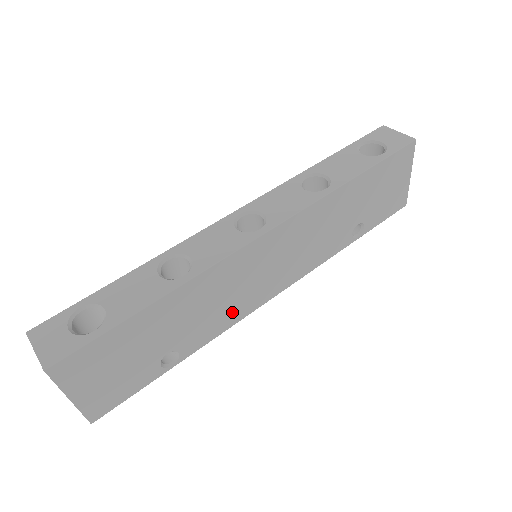
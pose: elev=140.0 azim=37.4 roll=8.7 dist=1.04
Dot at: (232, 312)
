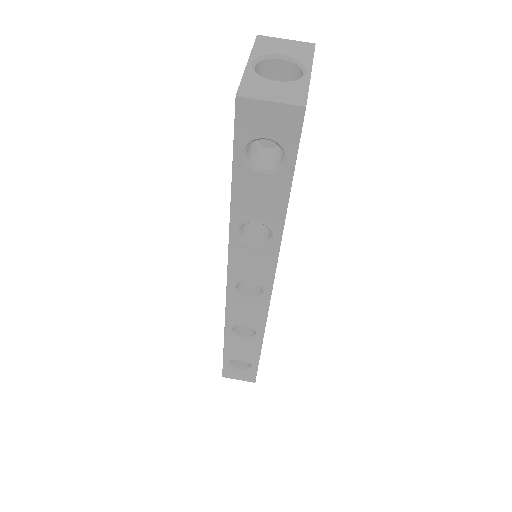
Dot at: occluded
